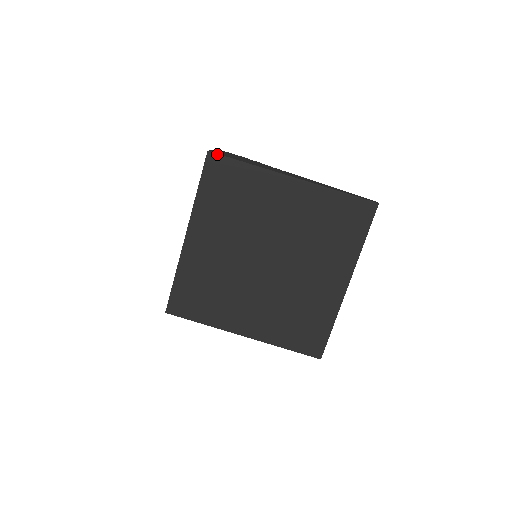
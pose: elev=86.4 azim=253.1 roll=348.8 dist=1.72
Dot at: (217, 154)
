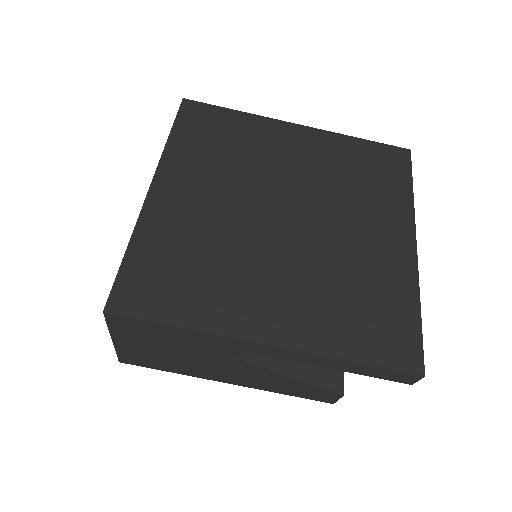
Dot at: (196, 101)
